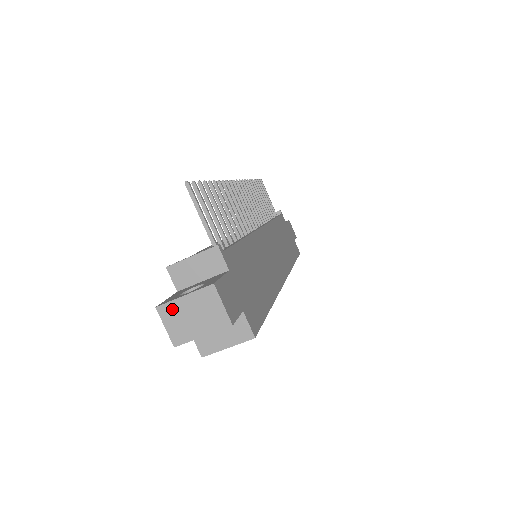
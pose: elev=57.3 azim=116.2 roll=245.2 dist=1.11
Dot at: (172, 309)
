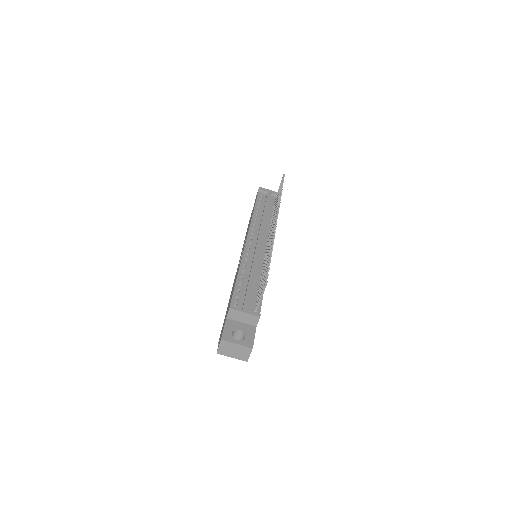
Dot at: (228, 344)
